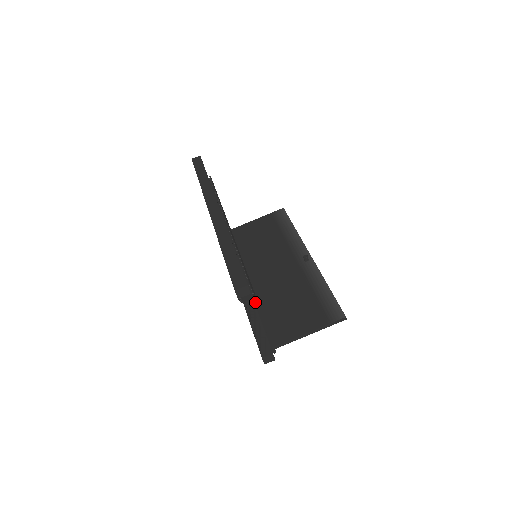
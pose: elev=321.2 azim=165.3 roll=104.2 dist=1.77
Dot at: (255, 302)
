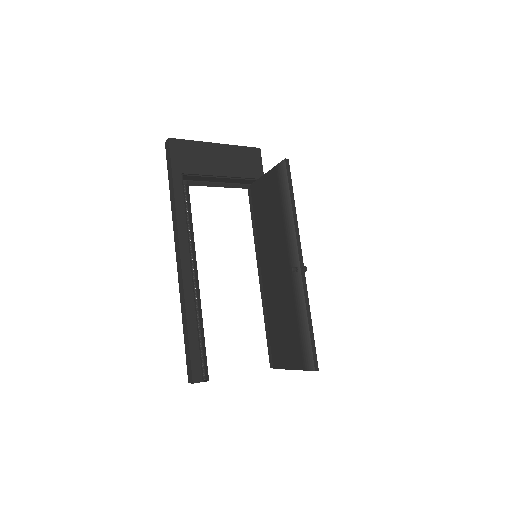
Dot at: occluded
